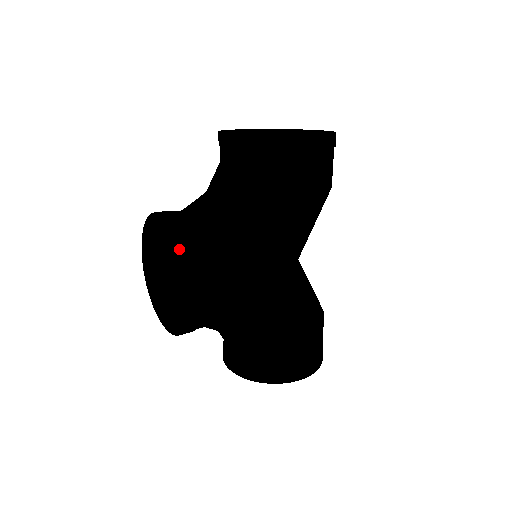
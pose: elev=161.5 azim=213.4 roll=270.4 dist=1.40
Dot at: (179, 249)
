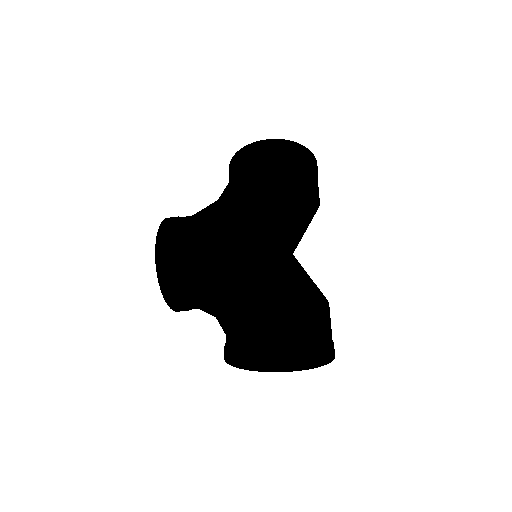
Dot at: occluded
